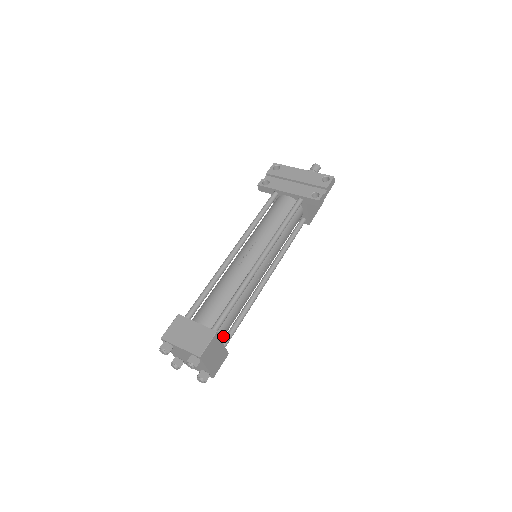
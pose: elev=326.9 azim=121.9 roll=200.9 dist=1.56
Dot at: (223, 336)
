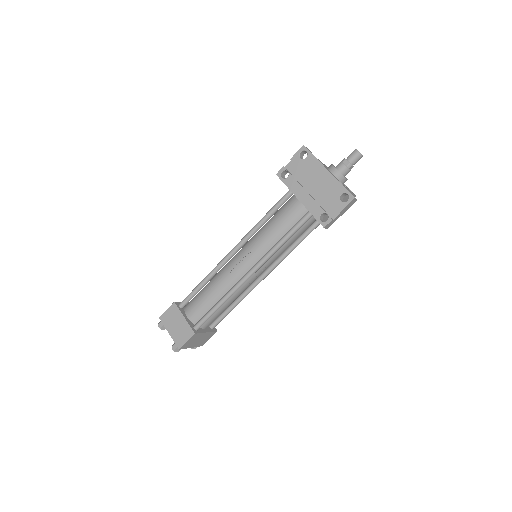
Dot at: occluded
